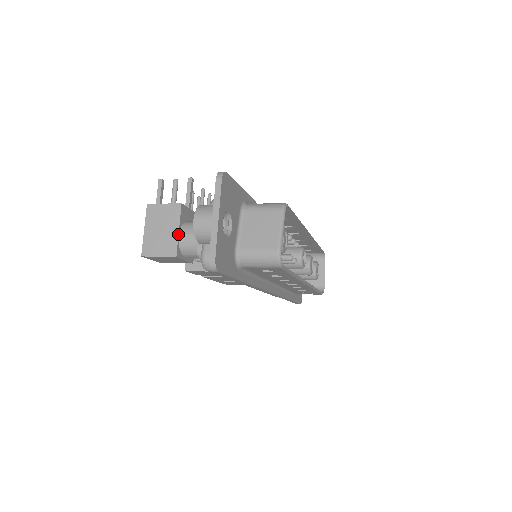
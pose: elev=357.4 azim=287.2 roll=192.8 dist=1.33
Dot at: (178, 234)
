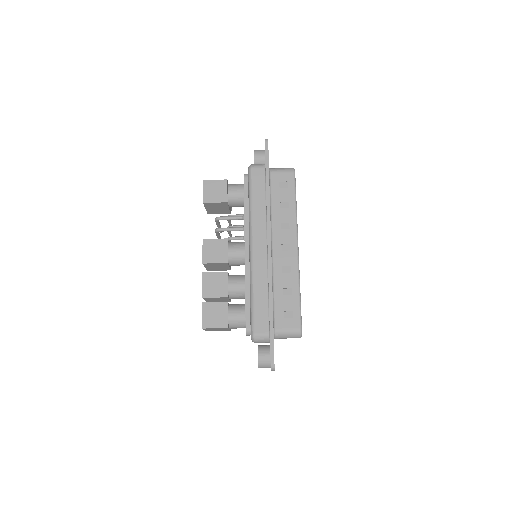
Dot at: occluded
